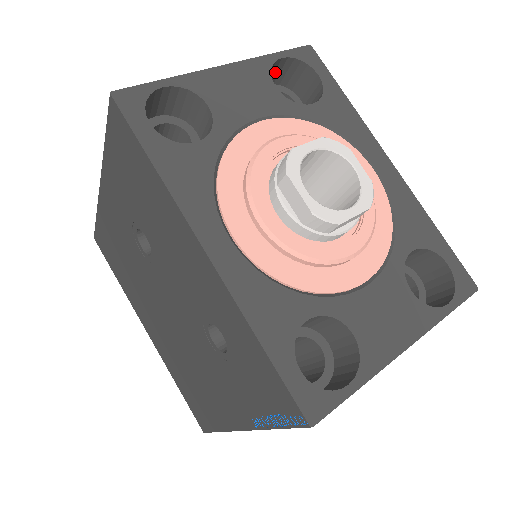
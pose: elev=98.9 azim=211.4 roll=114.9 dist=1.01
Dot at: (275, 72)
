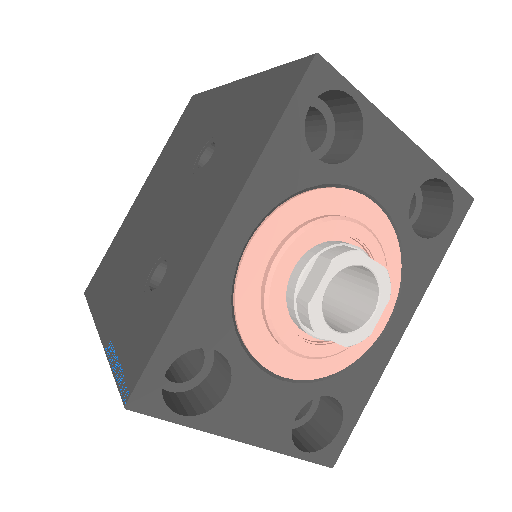
Dot at: (430, 181)
